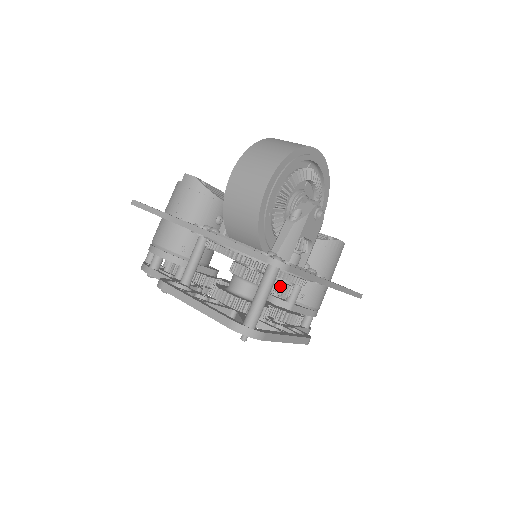
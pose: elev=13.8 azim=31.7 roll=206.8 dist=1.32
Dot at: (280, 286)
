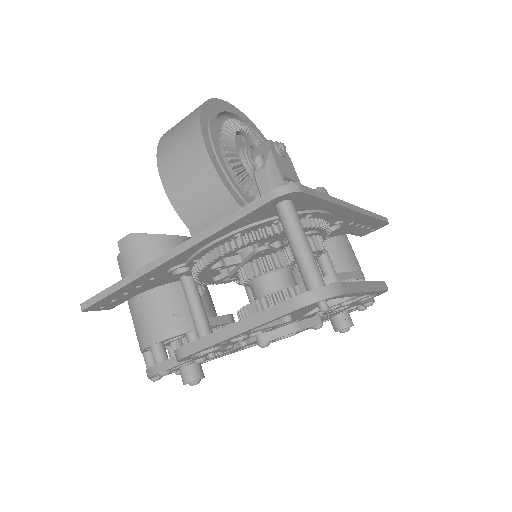
Dot at: occluded
